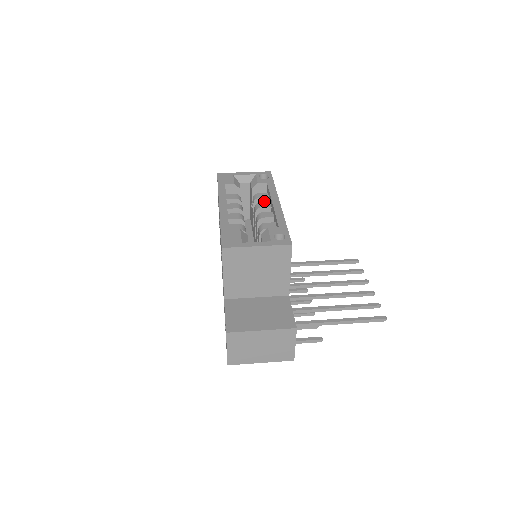
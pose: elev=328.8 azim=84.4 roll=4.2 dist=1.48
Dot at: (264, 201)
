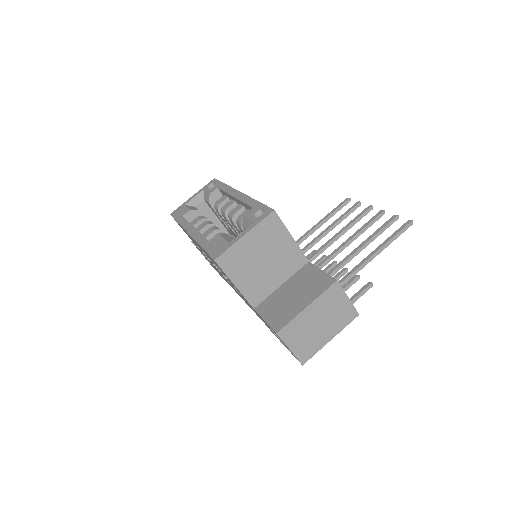
Dot at: occluded
